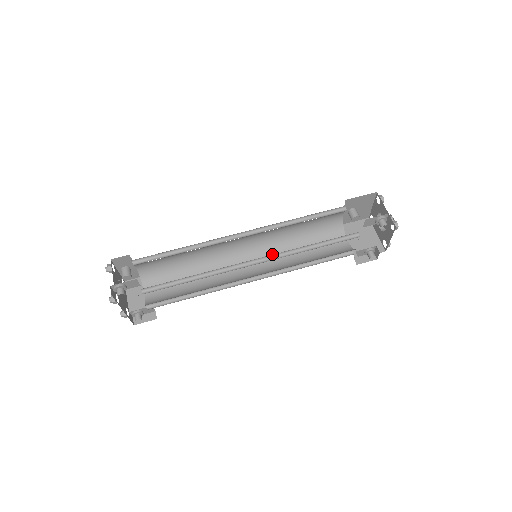
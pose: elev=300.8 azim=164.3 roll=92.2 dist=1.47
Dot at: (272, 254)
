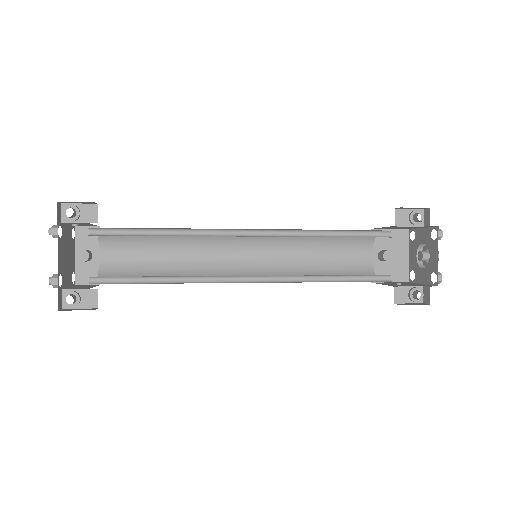
Dot at: occluded
